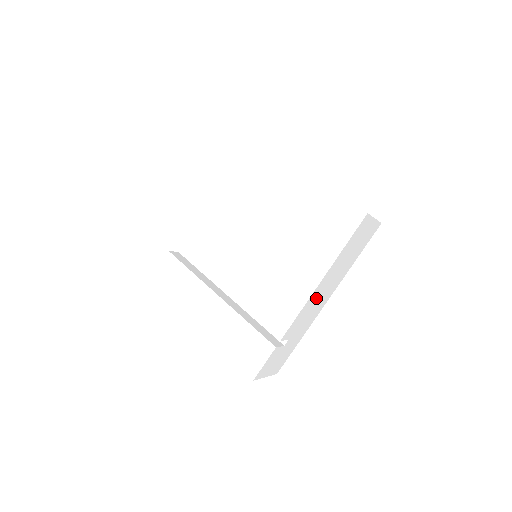
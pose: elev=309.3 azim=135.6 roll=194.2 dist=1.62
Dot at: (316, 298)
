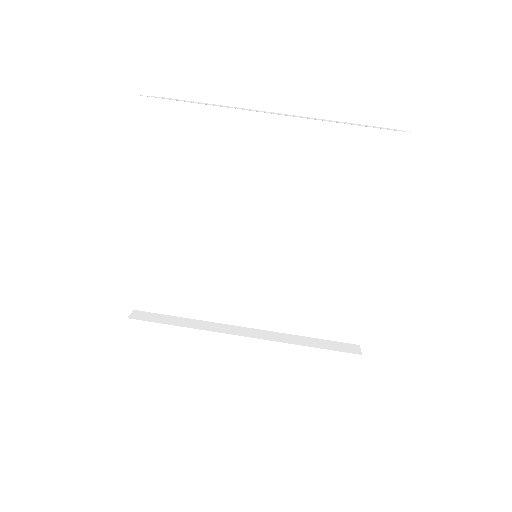
Dot at: occluded
